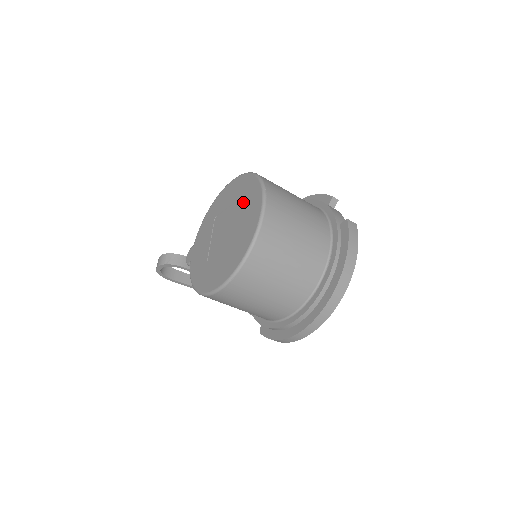
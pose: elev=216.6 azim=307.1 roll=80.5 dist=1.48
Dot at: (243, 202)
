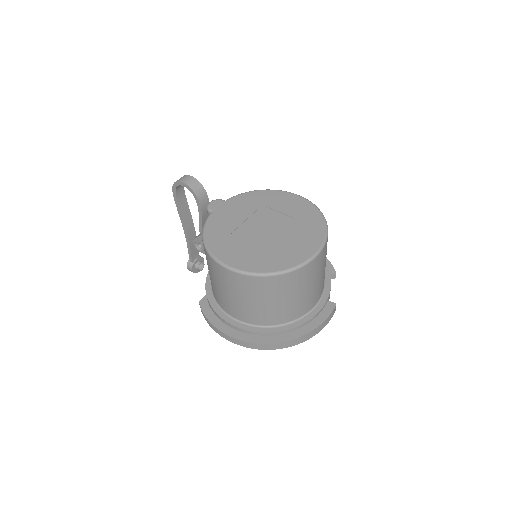
Dot at: (300, 228)
